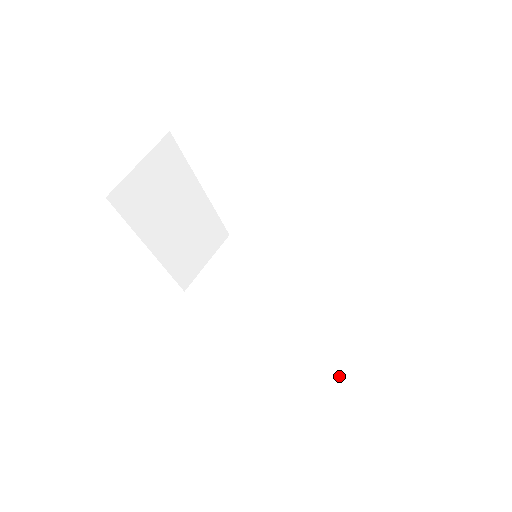
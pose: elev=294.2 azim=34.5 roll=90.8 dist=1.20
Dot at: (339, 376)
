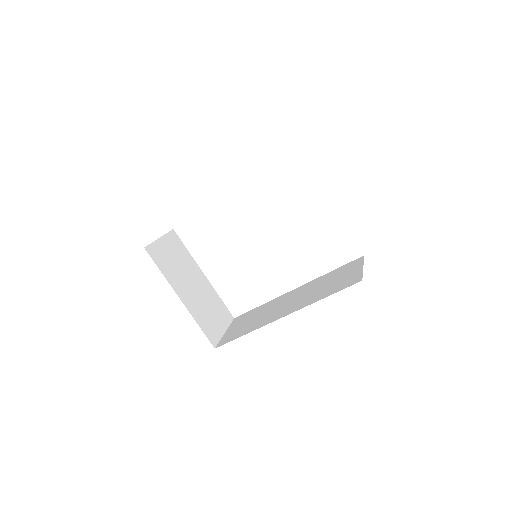
Dot at: (352, 284)
